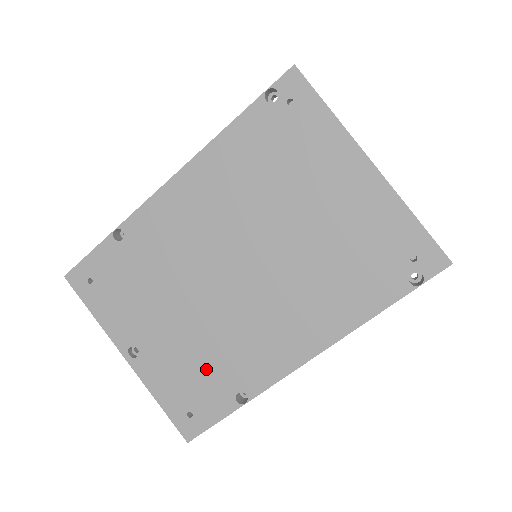
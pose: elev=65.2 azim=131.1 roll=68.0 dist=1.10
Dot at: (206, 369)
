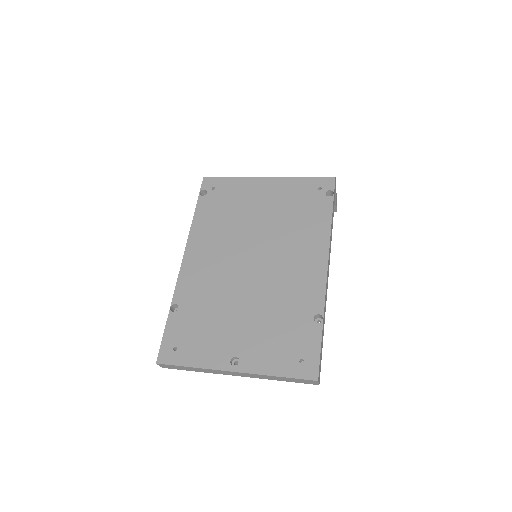
Dot at: (284, 325)
